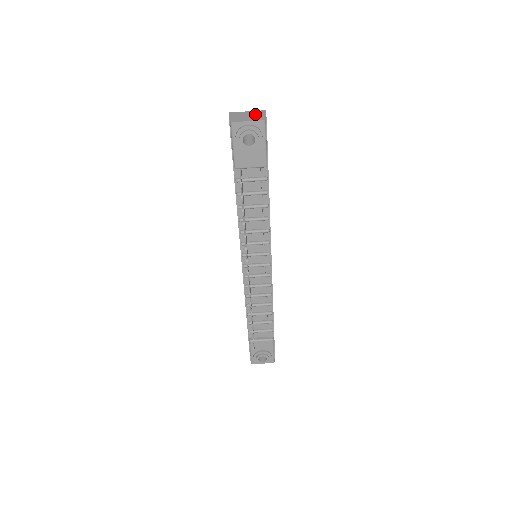
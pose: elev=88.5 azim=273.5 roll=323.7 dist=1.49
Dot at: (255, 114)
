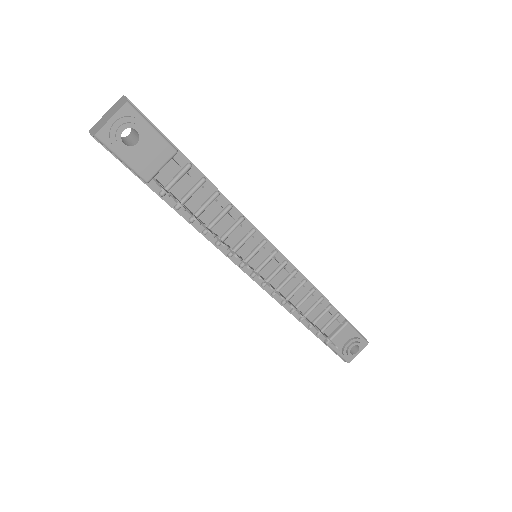
Dot at: (114, 107)
